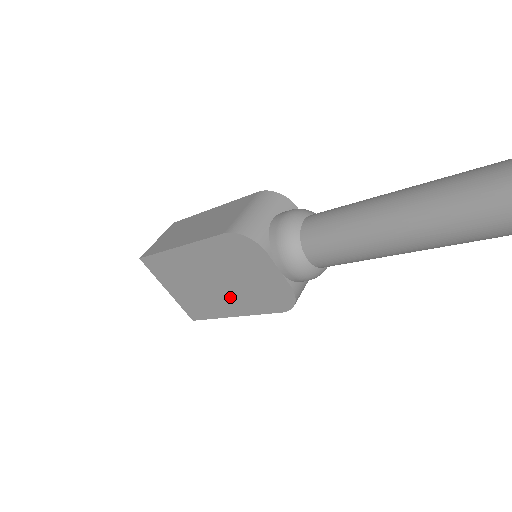
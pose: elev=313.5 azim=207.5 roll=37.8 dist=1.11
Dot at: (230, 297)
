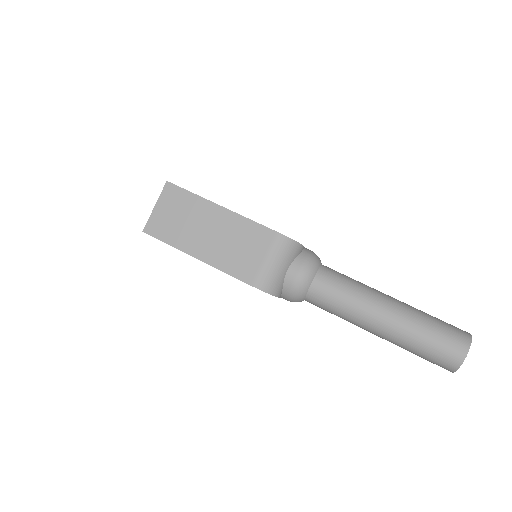
Dot at: occluded
